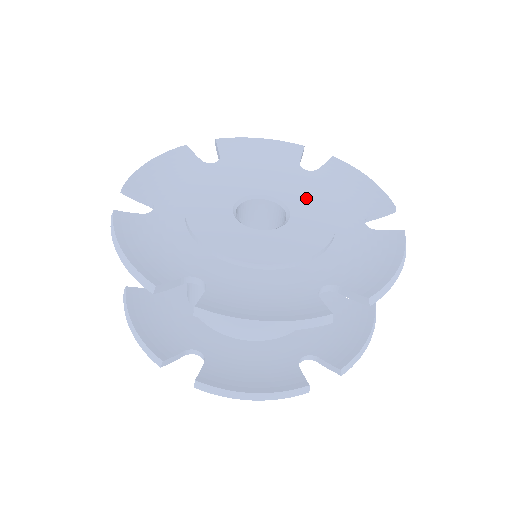
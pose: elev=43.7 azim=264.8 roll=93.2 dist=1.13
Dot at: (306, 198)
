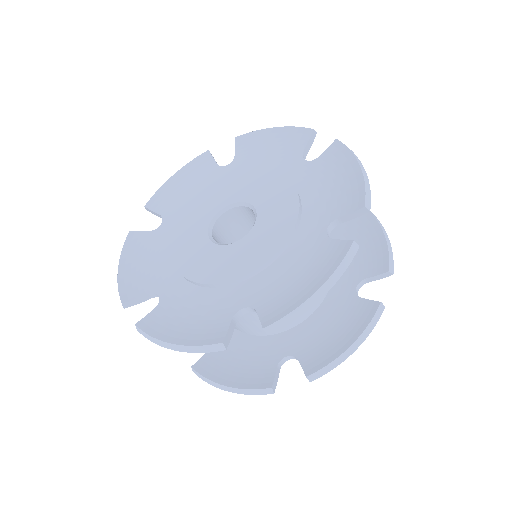
Dot at: (279, 202)
